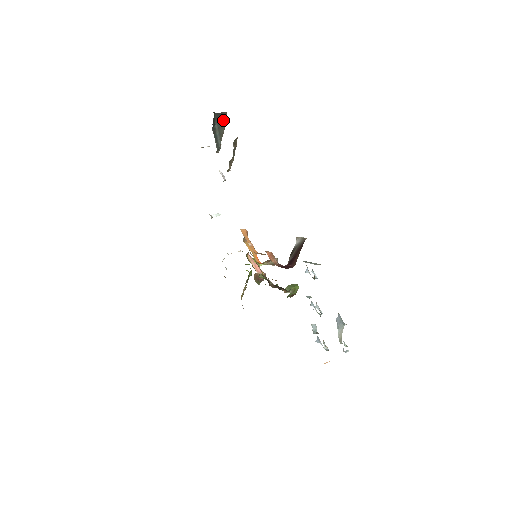
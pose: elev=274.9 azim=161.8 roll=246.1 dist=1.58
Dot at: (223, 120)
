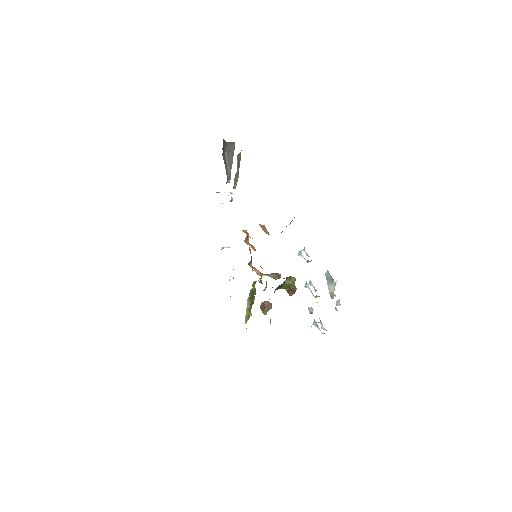
Dot at: (232, 150)
